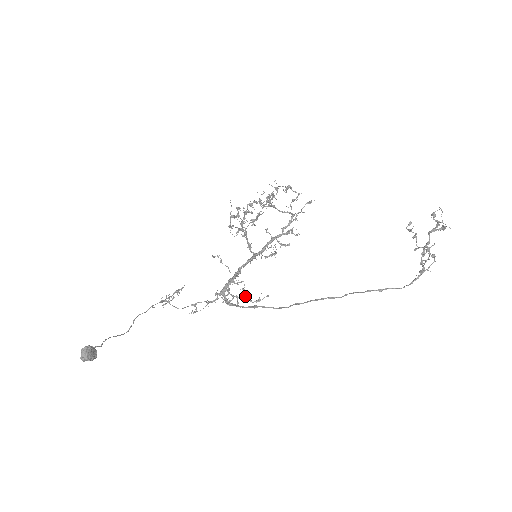
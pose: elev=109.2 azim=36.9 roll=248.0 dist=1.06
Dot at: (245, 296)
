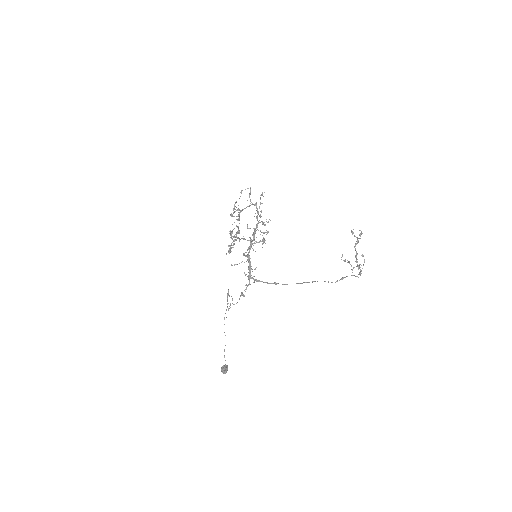
Dot at: (254, 242)
